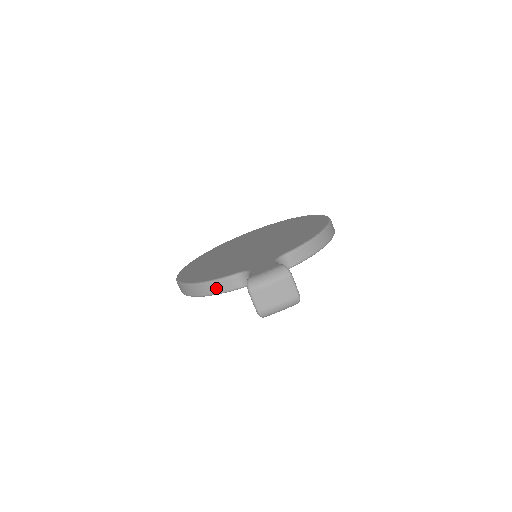
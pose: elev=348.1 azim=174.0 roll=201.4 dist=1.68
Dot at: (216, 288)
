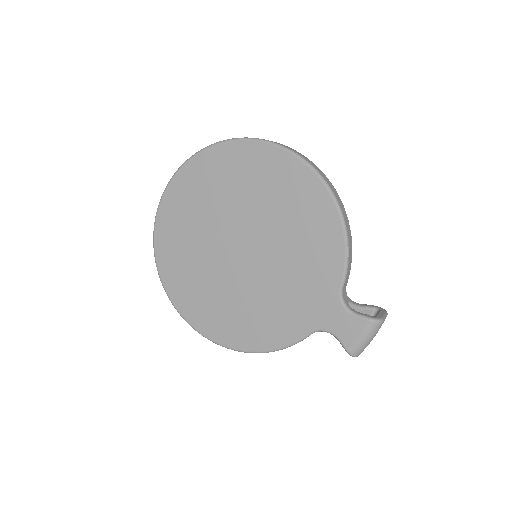
Dot at: occluded
